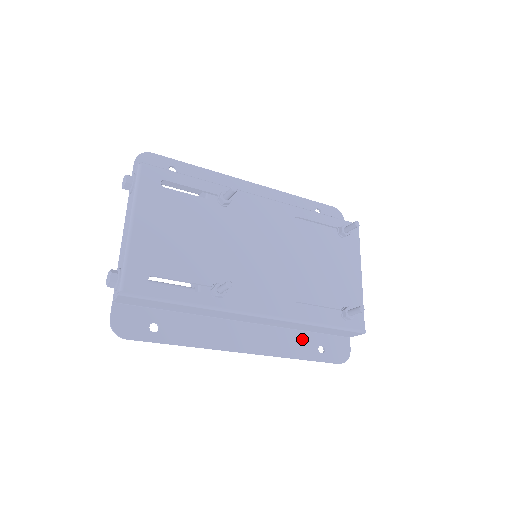
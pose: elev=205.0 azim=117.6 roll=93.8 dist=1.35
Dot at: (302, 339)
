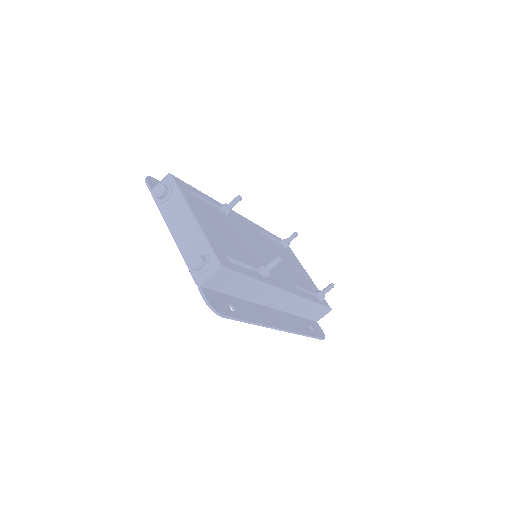
Dot at: (300, 321)
